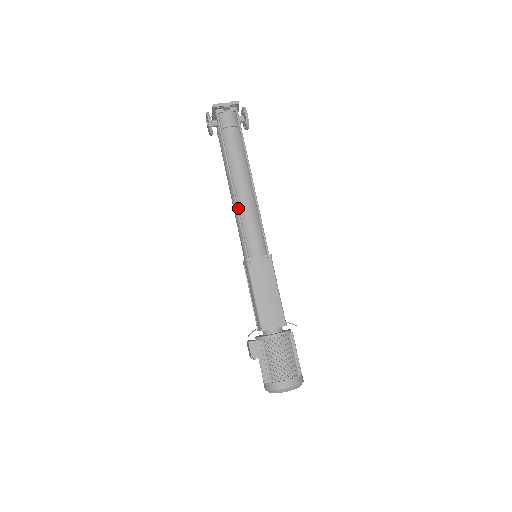
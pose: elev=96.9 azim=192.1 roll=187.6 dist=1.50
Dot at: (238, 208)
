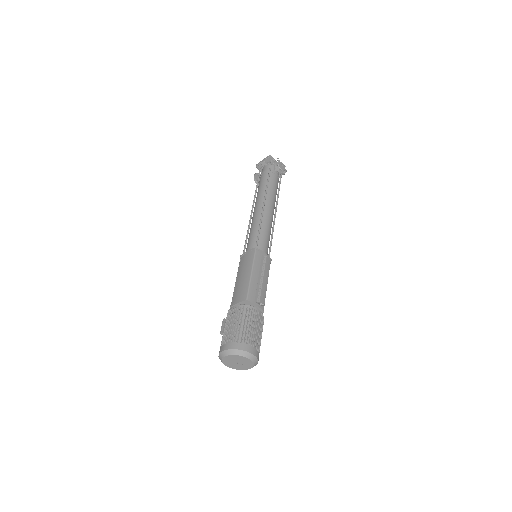
Dot at: occluded
